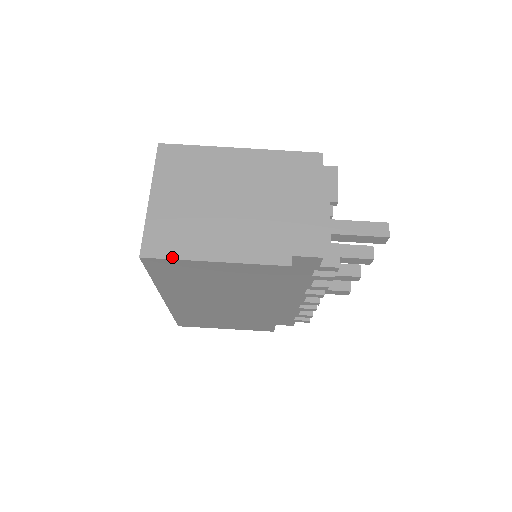
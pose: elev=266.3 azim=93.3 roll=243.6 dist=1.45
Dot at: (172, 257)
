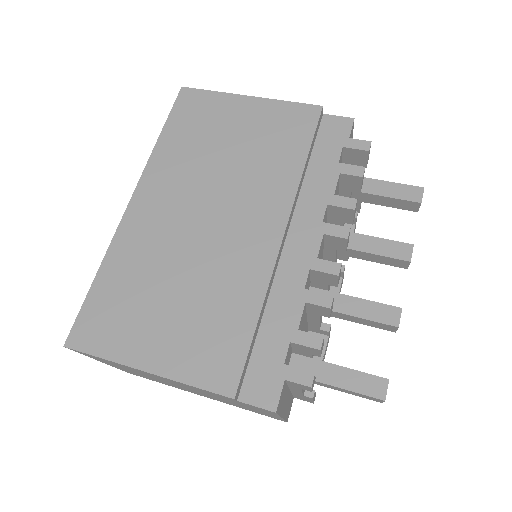
Dot at: (211, 92)
